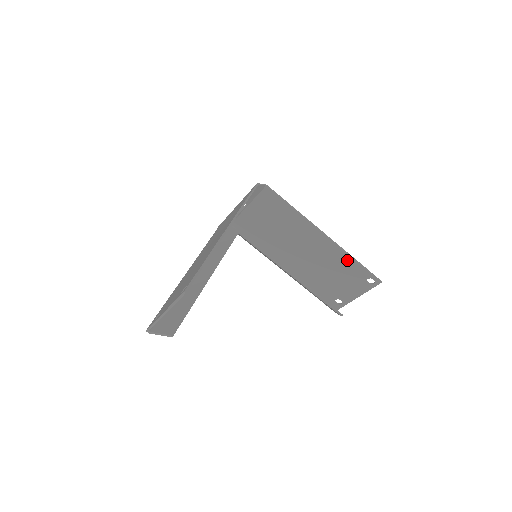
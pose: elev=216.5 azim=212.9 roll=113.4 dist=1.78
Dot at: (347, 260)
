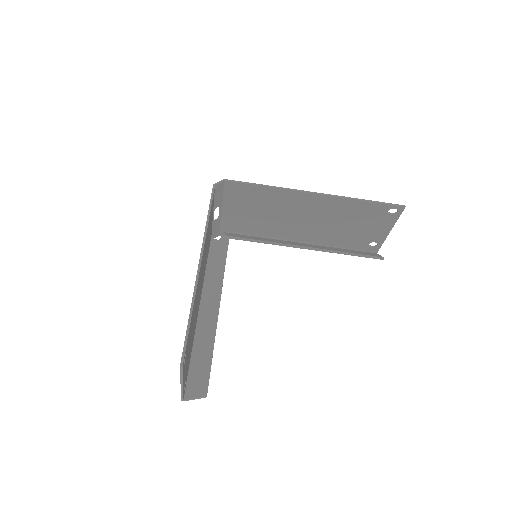
Dot at: (354, 205)
